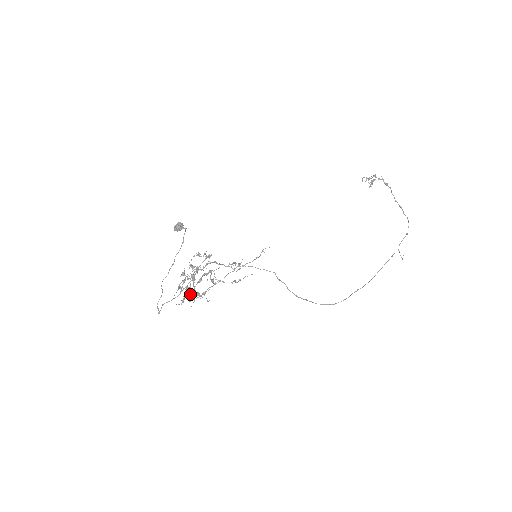
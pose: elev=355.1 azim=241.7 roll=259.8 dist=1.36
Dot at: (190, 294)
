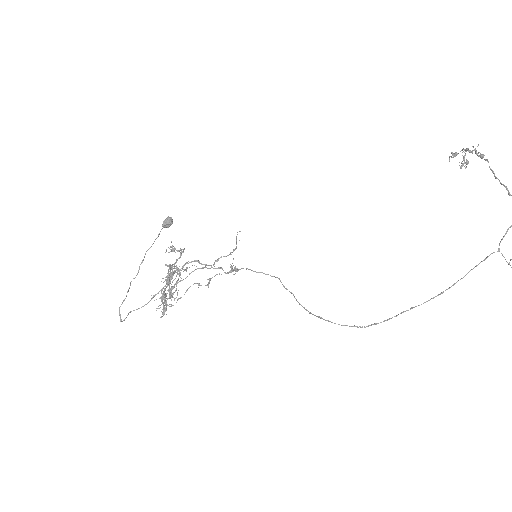
Dot at: occluded
